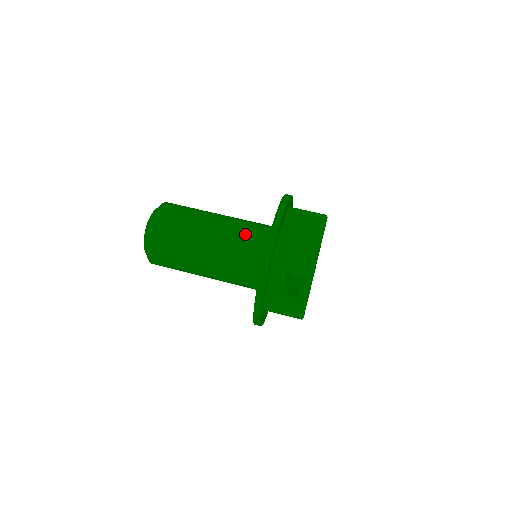
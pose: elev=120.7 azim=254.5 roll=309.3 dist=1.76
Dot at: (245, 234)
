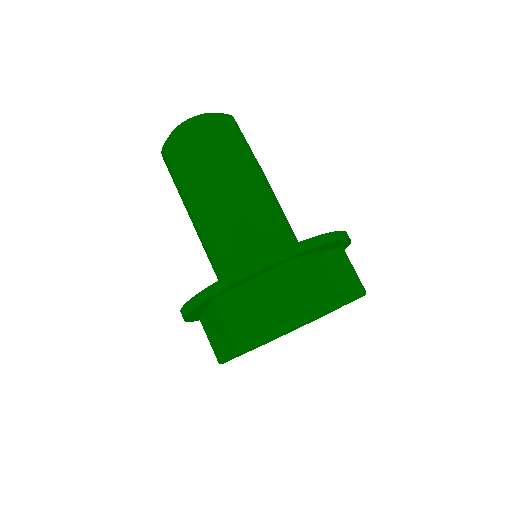
Dot at: (234, 238)
